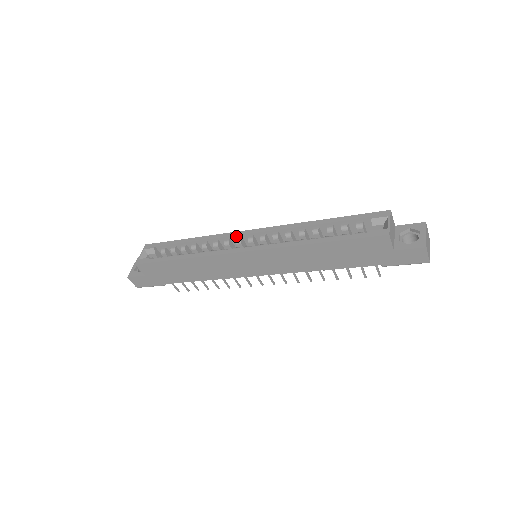
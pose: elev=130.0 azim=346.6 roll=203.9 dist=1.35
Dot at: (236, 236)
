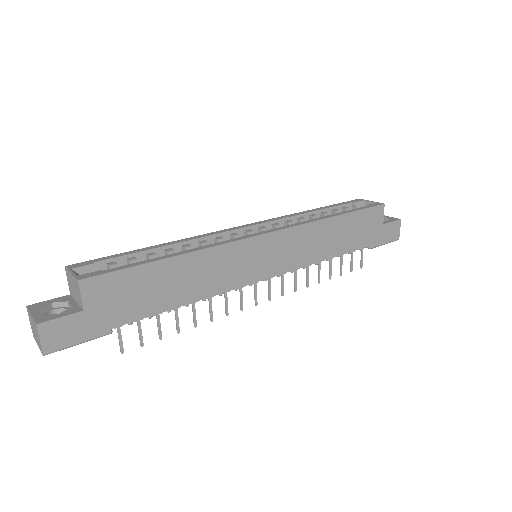
Dot at: (229, 232)
